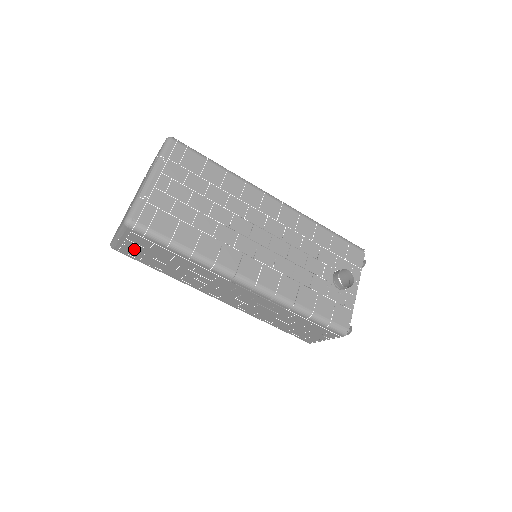
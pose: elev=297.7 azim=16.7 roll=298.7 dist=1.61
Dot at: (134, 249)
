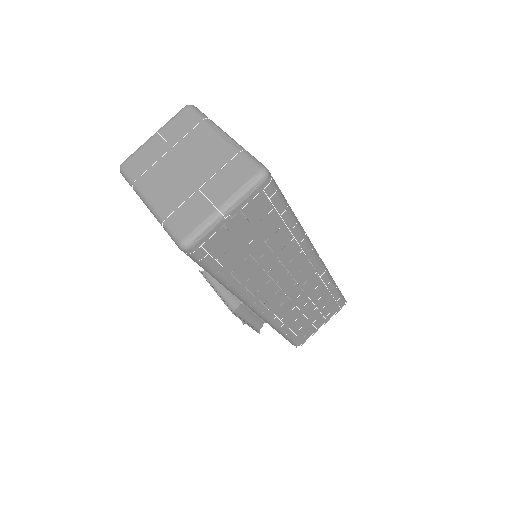
Dot at: (230, 234)
